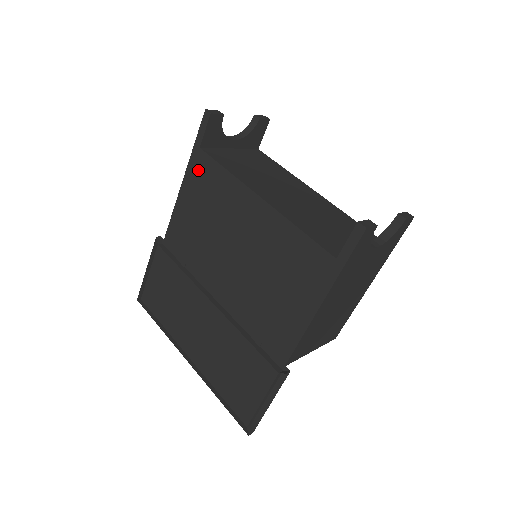
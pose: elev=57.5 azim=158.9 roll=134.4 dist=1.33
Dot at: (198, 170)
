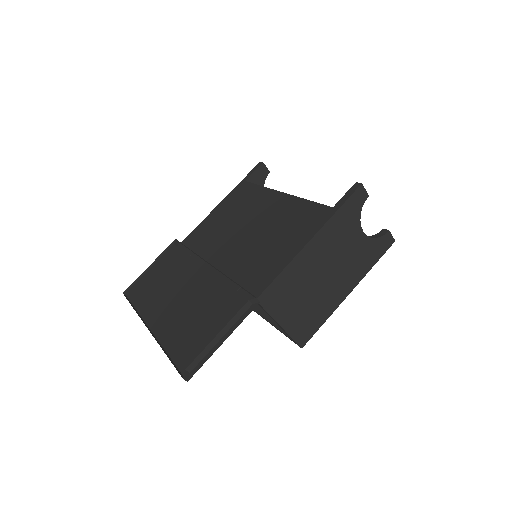
Dot at: (237, 193)
